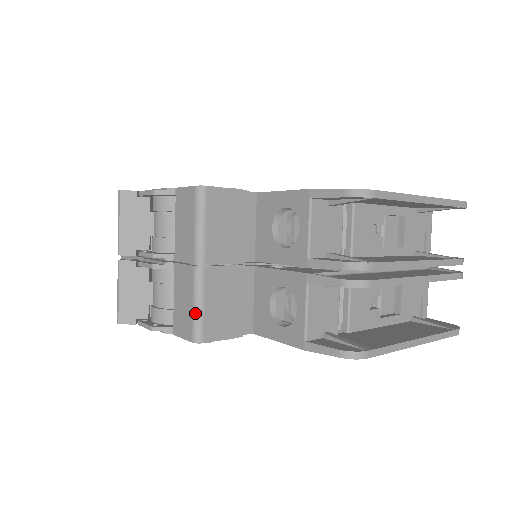
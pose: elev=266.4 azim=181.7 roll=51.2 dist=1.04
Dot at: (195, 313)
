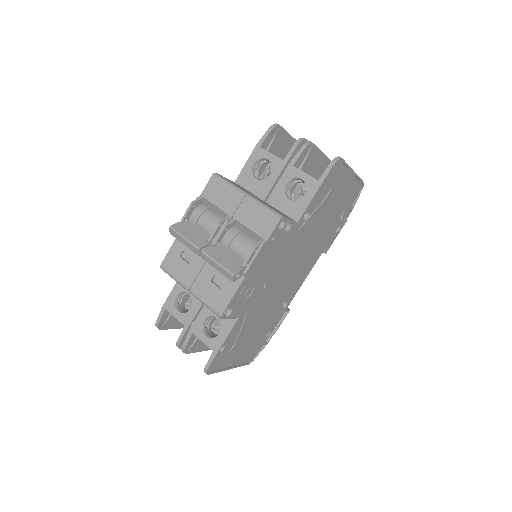
Dot at: (267, 209)
